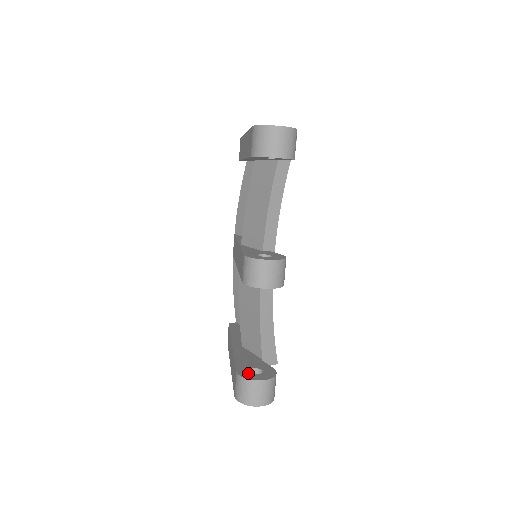
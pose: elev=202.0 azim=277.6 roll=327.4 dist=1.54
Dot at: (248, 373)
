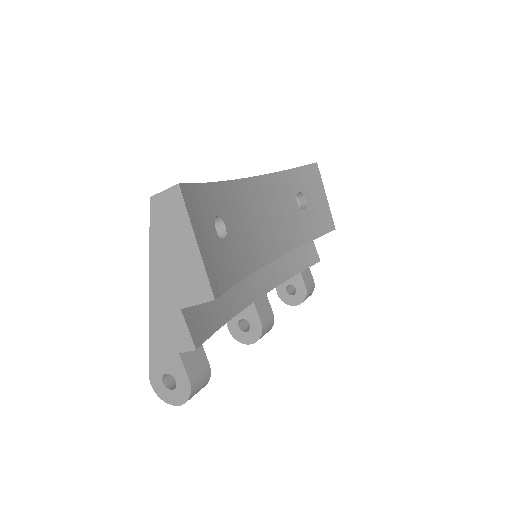
Dot at: (284, 293)
